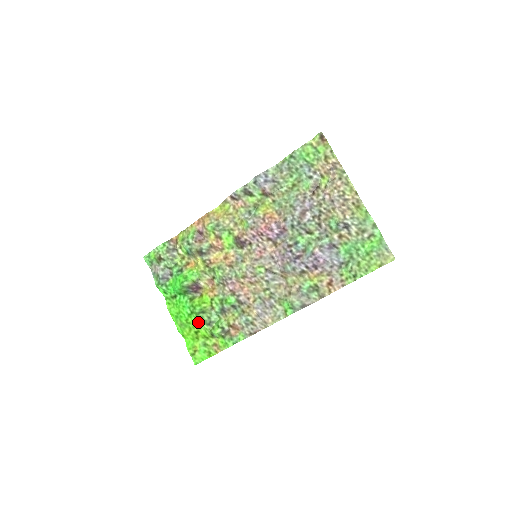
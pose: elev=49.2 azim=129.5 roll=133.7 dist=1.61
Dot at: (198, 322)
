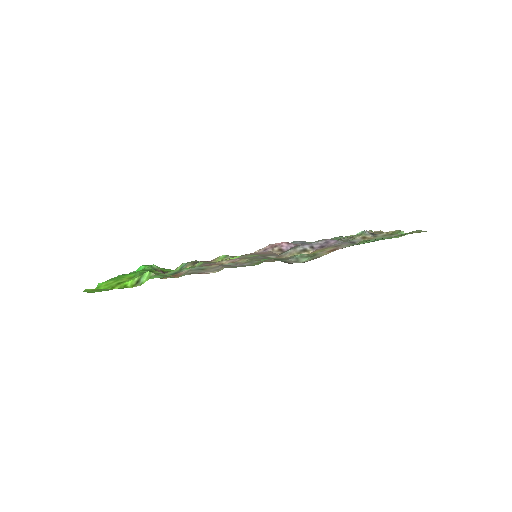
Dot at: (135, 275)
